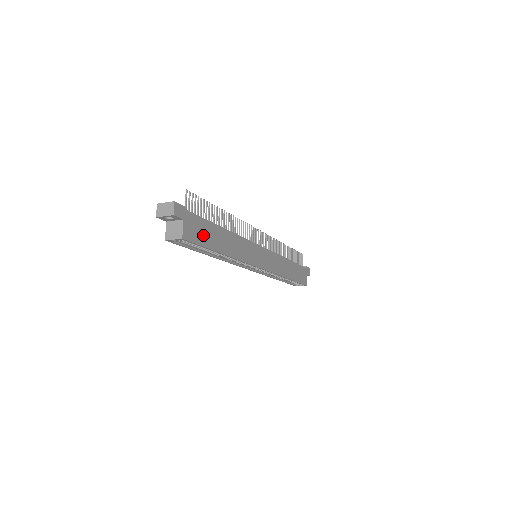
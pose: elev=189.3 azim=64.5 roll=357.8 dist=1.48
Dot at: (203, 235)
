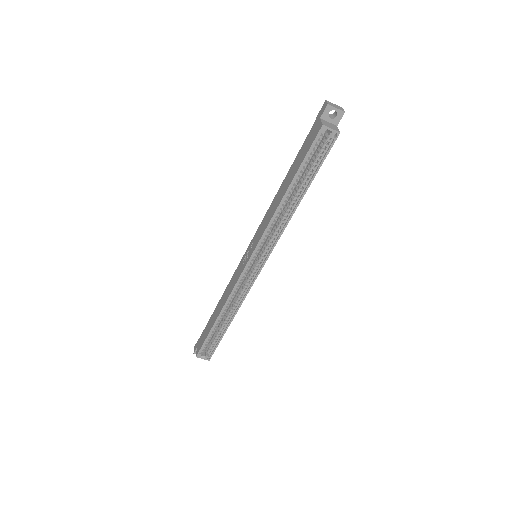
Dot at: occluded
